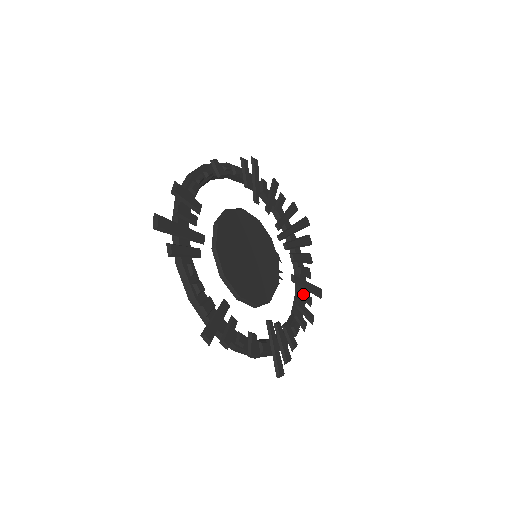
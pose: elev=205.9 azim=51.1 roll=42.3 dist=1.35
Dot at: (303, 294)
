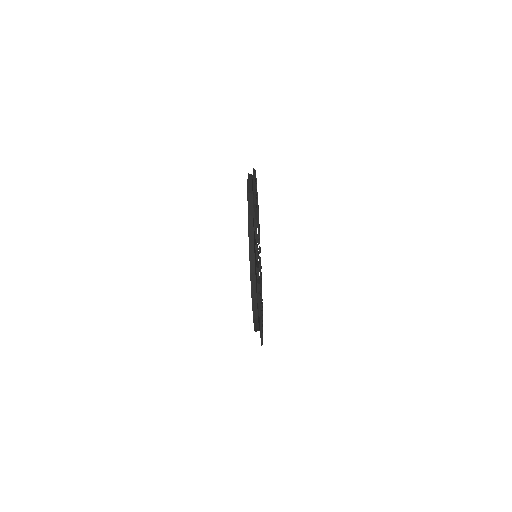
Dot at: (262, 306)
